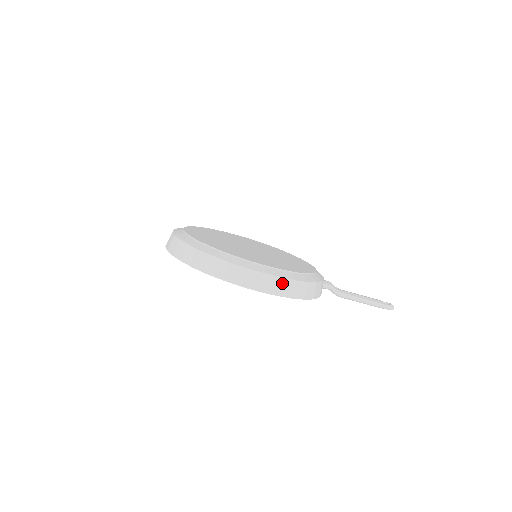
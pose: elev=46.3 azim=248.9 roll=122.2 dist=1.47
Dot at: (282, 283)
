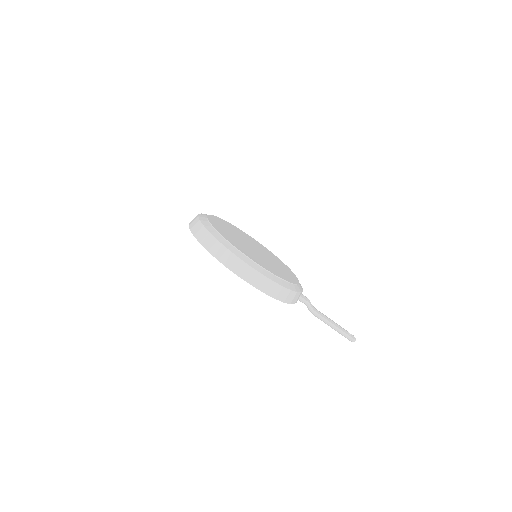
Dot at: (261, 278)
